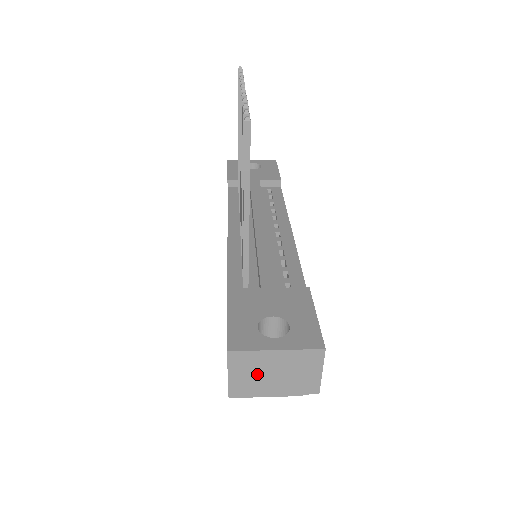
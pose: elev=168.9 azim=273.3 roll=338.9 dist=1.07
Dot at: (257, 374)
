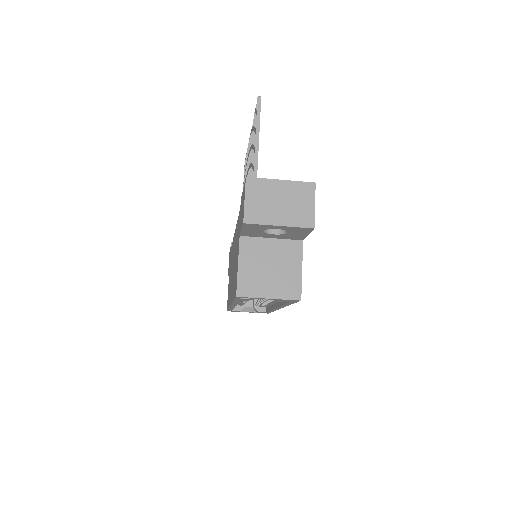
Dot at: (266, 202)
